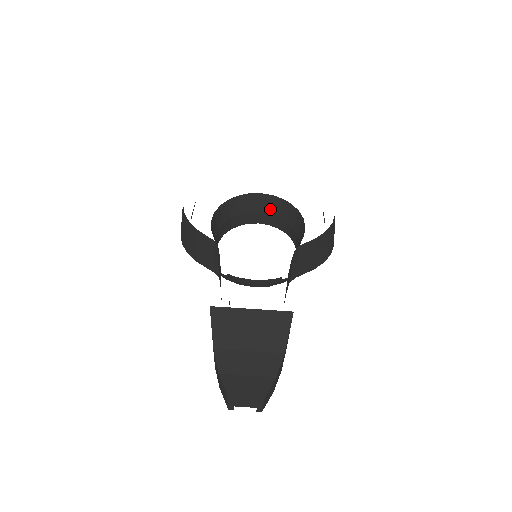
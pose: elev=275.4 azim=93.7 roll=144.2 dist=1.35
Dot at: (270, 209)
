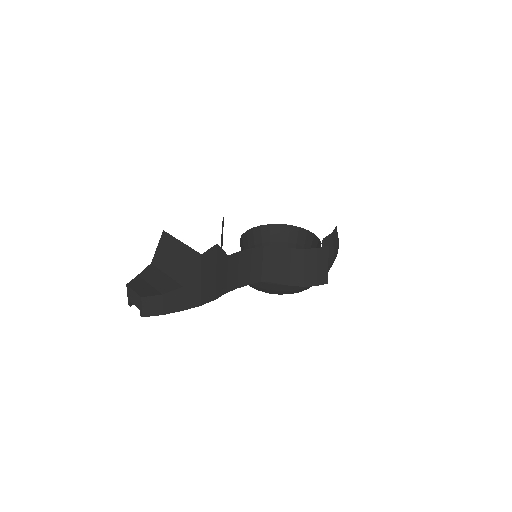
Dot at: (311, 247)
